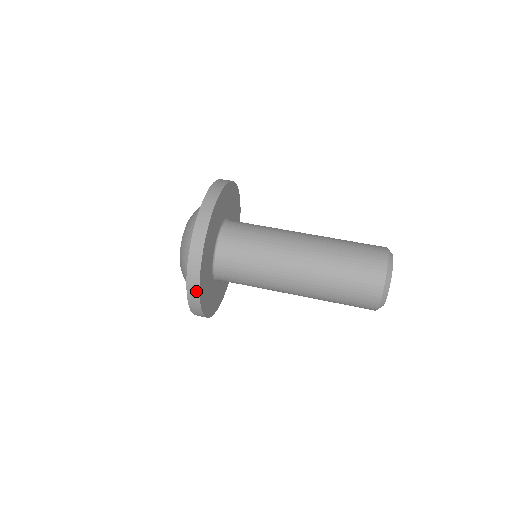
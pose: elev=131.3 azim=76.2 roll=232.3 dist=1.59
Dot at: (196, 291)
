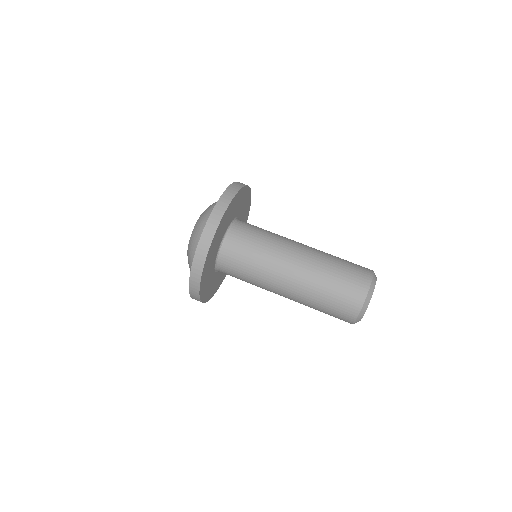
Dot at: (207, 245)
